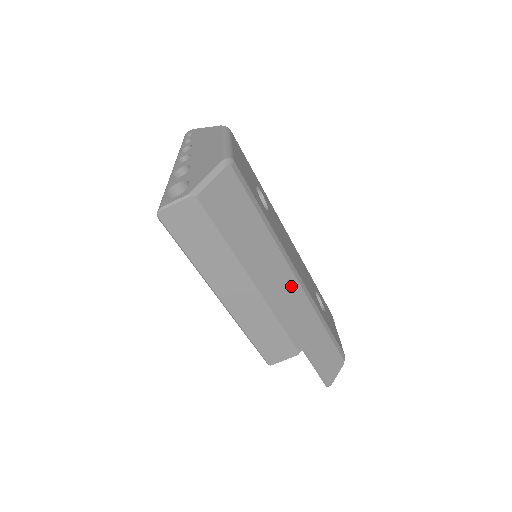
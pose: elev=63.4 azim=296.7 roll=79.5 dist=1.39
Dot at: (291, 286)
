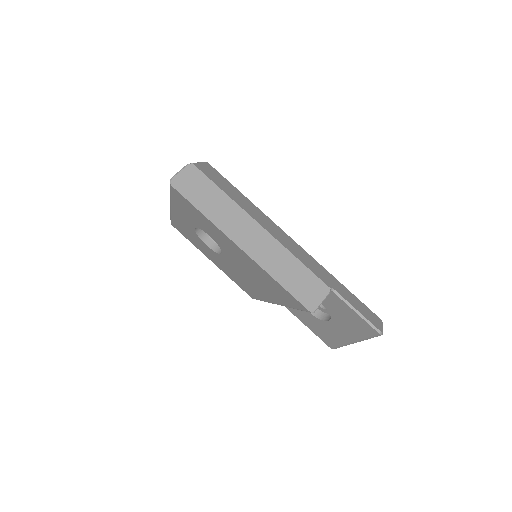
Dot at: (291, 241)
